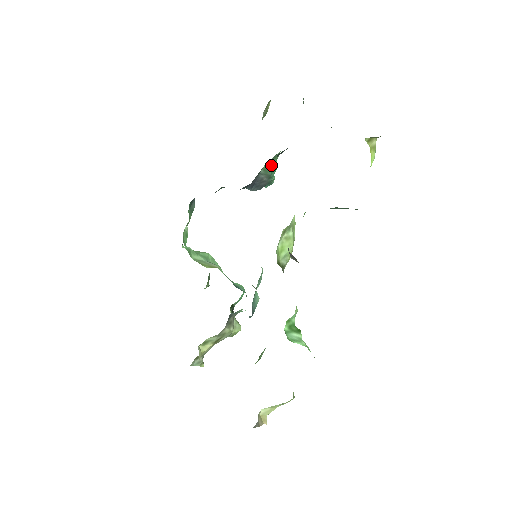
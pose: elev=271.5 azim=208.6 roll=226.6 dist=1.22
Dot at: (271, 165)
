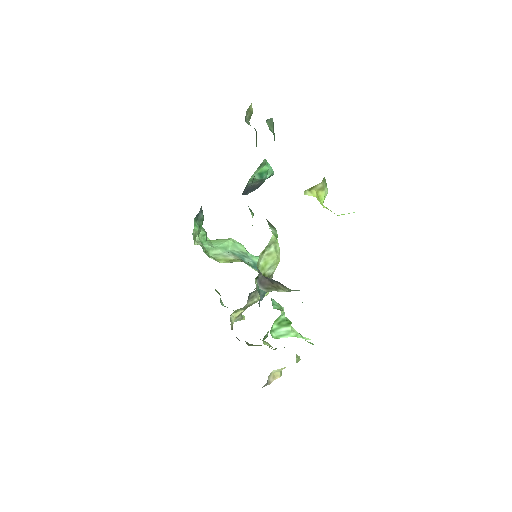
Dot at: (259, 172)
